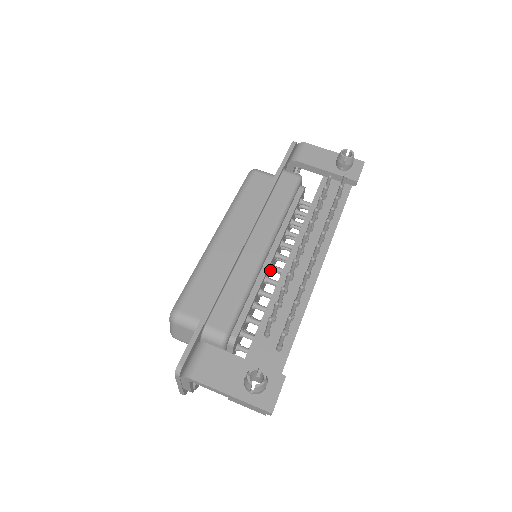
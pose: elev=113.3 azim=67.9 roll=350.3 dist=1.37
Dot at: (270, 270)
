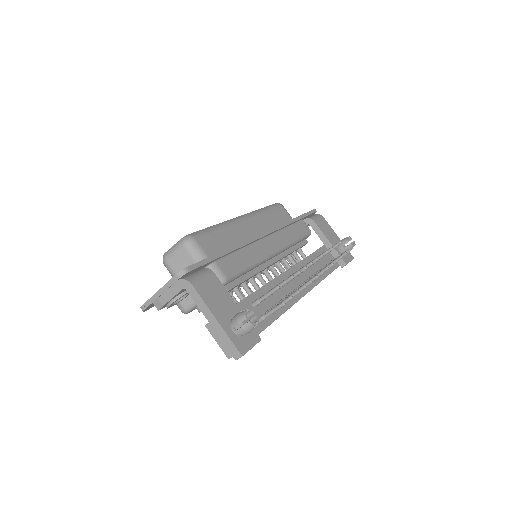
Dot at: (263, 272)
